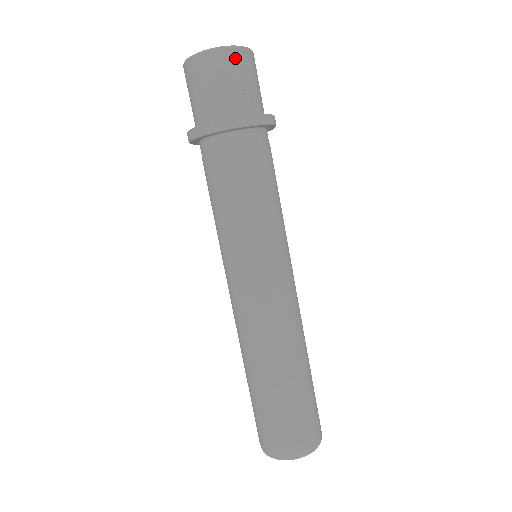
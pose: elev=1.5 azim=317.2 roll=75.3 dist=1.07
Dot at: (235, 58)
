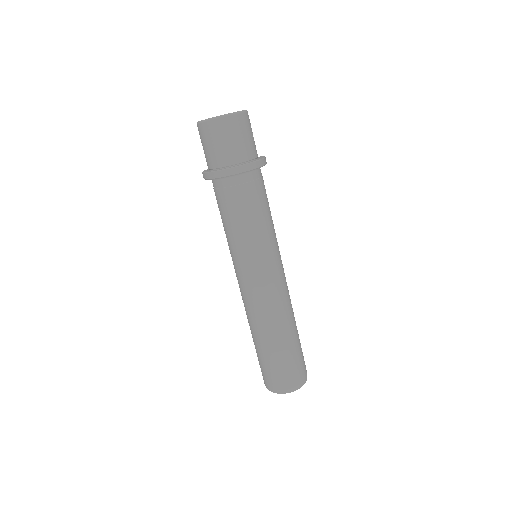
Dot at: (246, 119)
